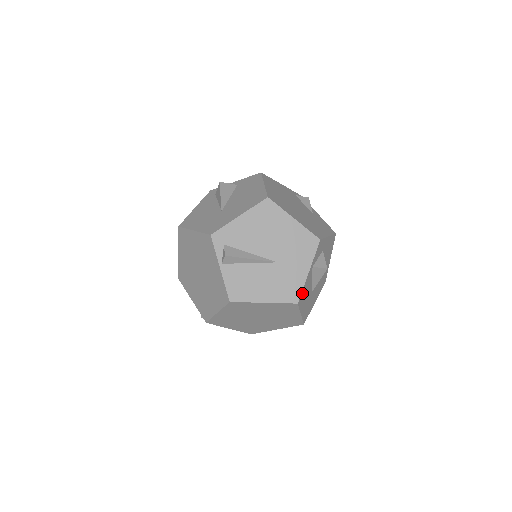
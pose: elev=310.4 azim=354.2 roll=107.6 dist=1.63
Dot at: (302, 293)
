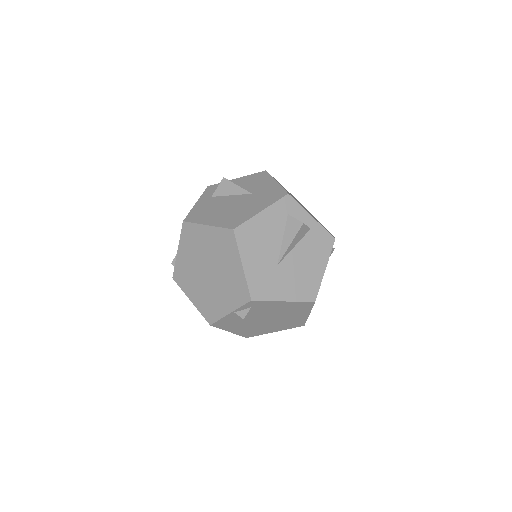
Dot at: occluded
